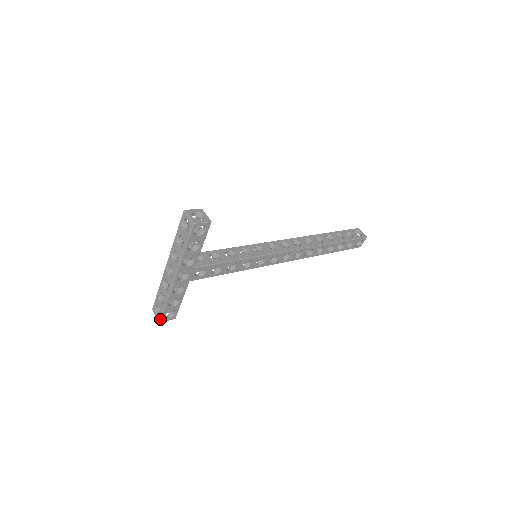
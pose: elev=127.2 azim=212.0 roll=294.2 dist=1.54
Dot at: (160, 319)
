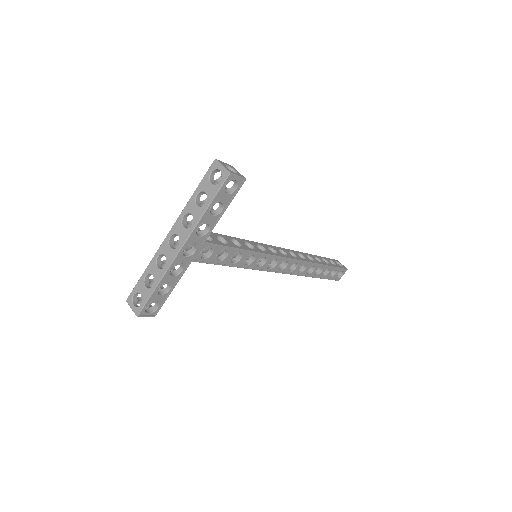
Dot at: (139, 311)
